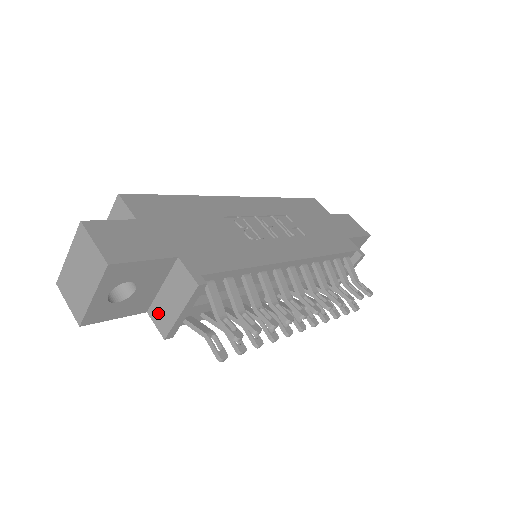
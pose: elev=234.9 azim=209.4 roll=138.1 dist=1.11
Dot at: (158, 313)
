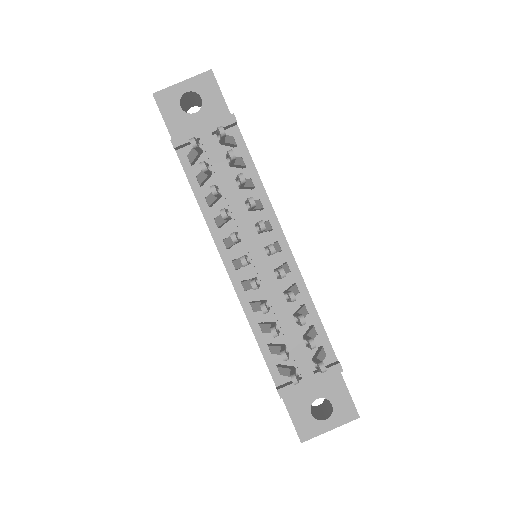
Dot at: occluded
